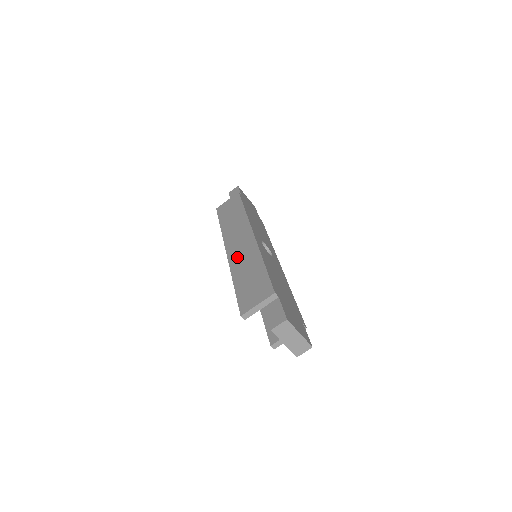
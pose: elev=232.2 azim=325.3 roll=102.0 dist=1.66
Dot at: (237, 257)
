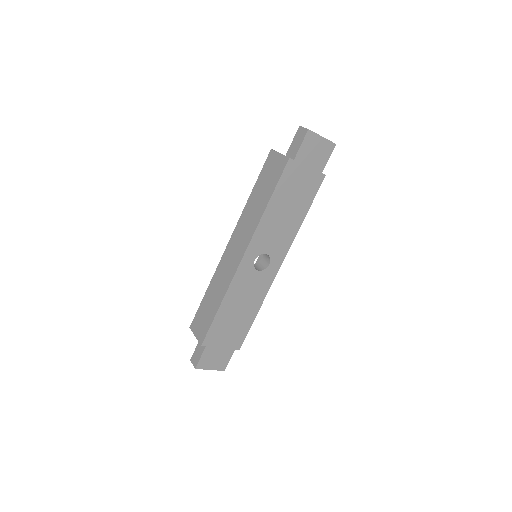
Dot at: (223, 267)
